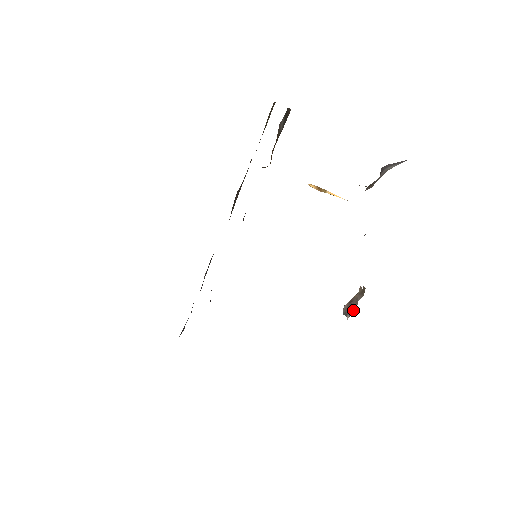
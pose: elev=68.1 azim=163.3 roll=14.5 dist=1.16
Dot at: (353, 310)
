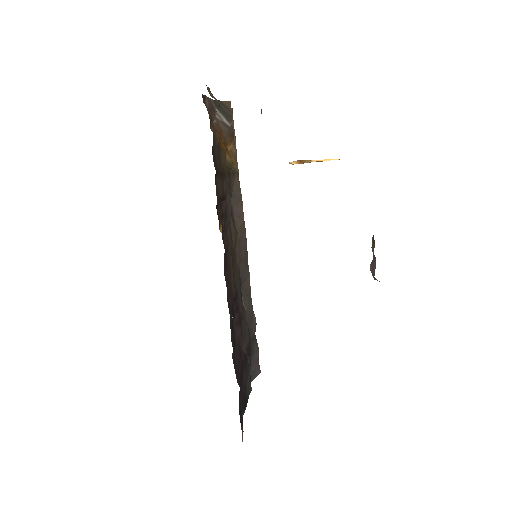
Dot at: (375, 267)
